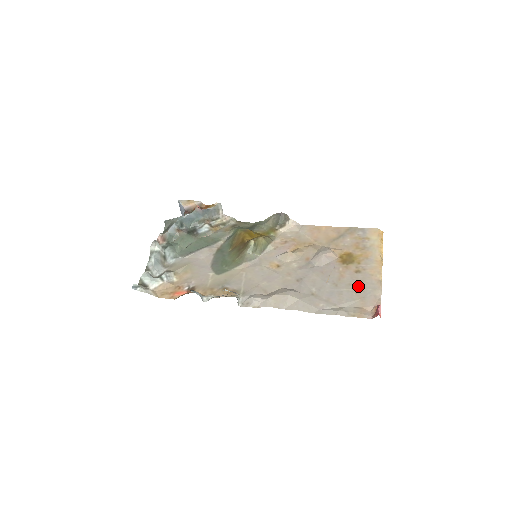
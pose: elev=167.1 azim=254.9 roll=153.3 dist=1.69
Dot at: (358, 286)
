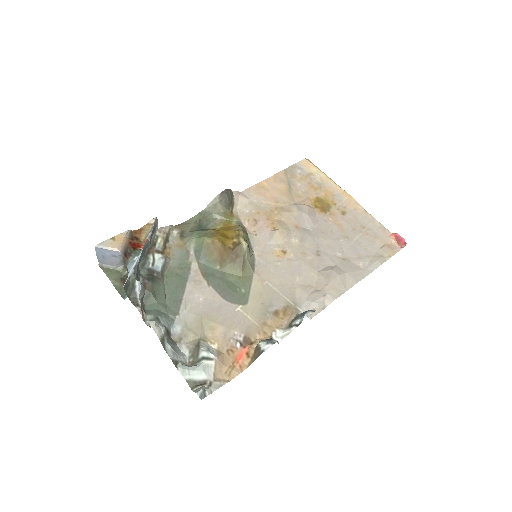
Dot at: (360, 227)
